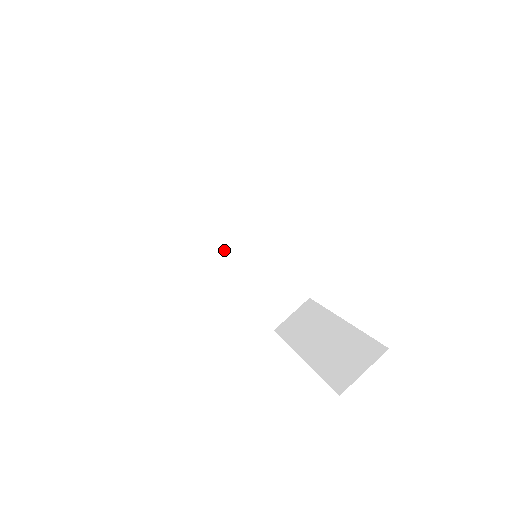
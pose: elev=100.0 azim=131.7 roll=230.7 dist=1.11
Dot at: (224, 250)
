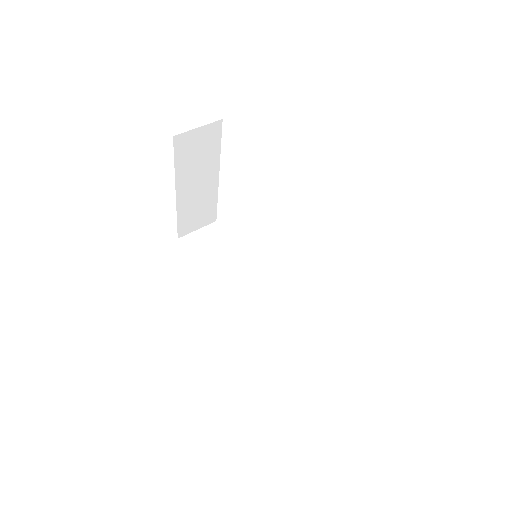
Dot at: (238, 300)
